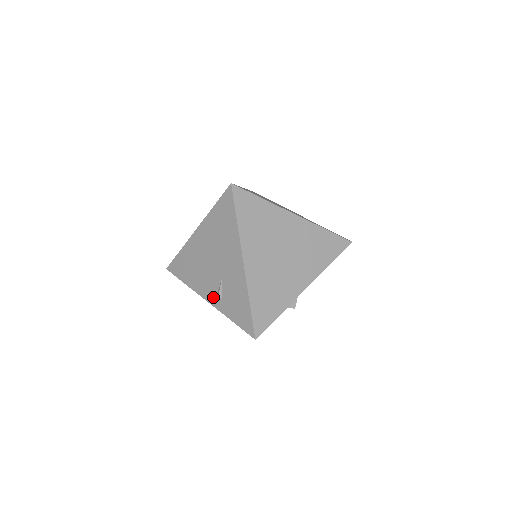
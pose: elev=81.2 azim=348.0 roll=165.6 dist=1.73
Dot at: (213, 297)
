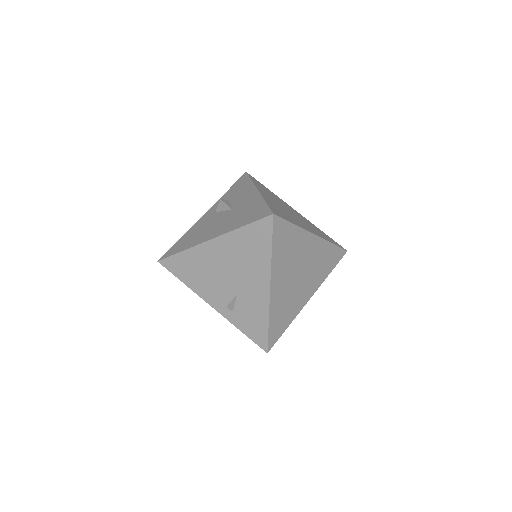
Dot at: (221, 306)
